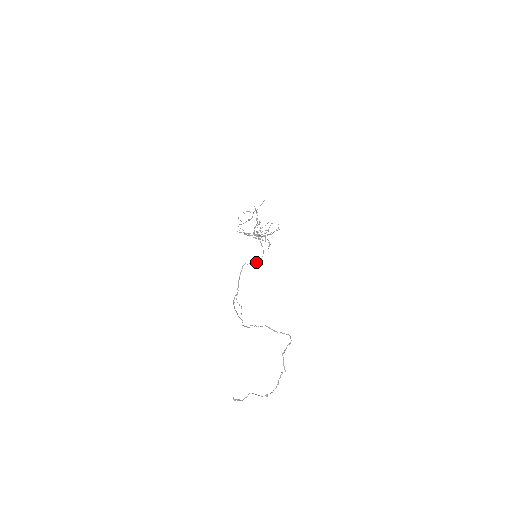
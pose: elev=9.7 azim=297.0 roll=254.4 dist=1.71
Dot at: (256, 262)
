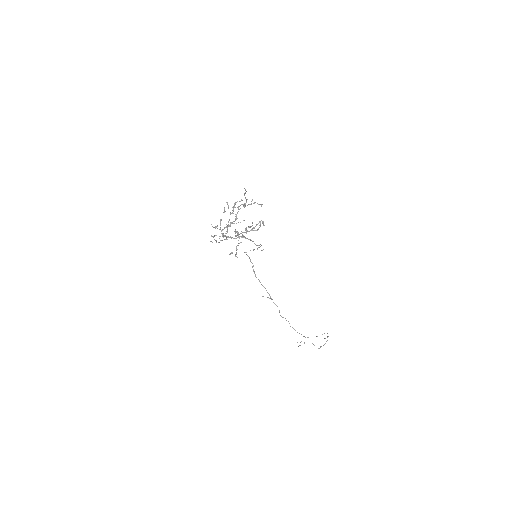
Dot at: (257, 249)
